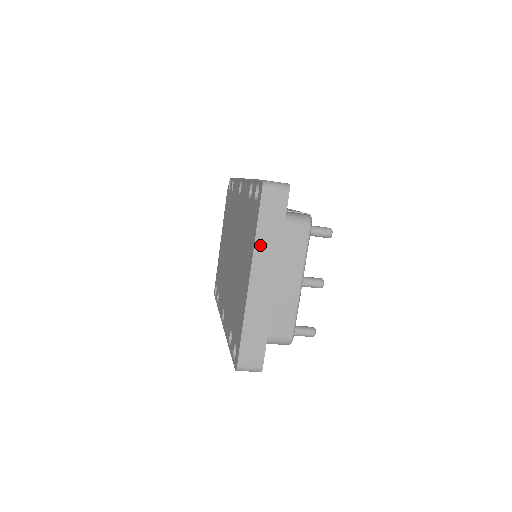
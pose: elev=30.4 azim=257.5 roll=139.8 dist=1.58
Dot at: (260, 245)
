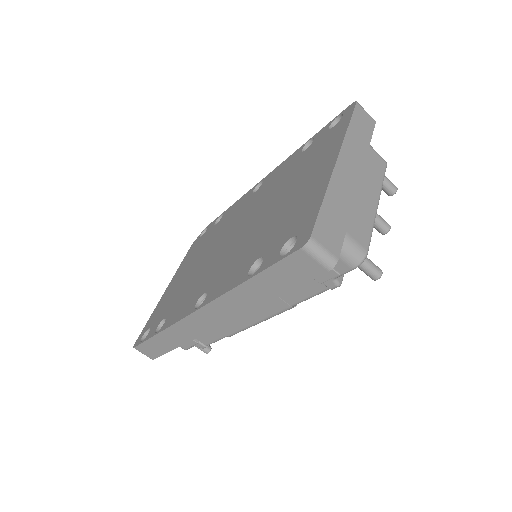
Dot at: (350, 139)
